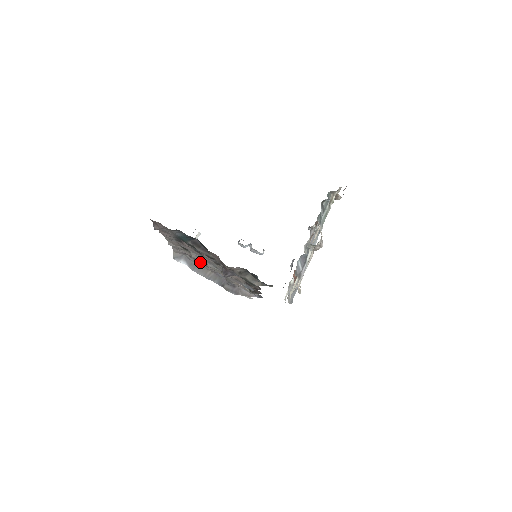
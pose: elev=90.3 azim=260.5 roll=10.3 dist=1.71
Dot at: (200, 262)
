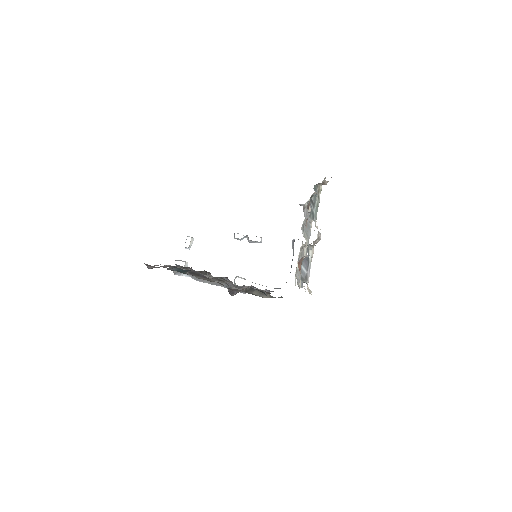
Dot at: occluded
